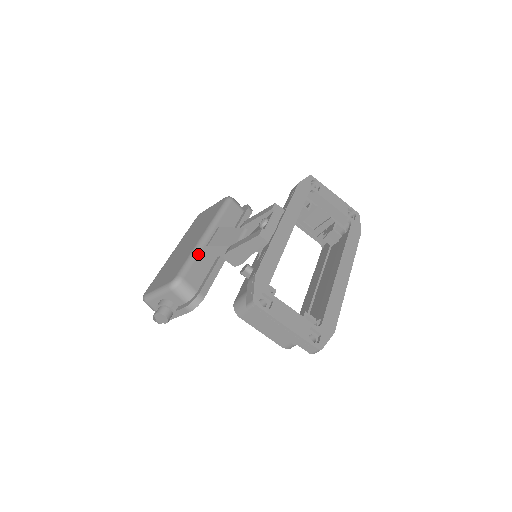
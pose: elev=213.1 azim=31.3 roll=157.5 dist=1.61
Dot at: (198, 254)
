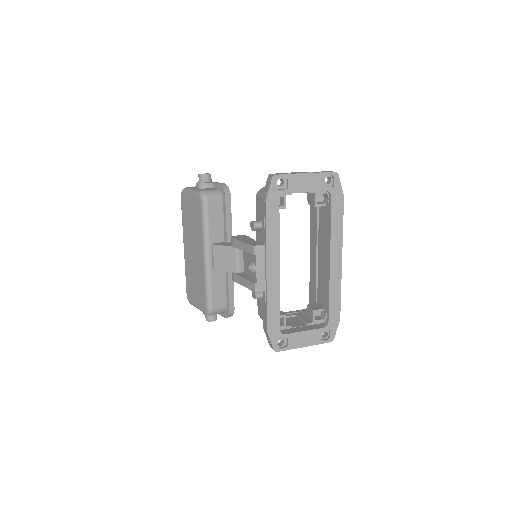
Dot at: (211, 281)
